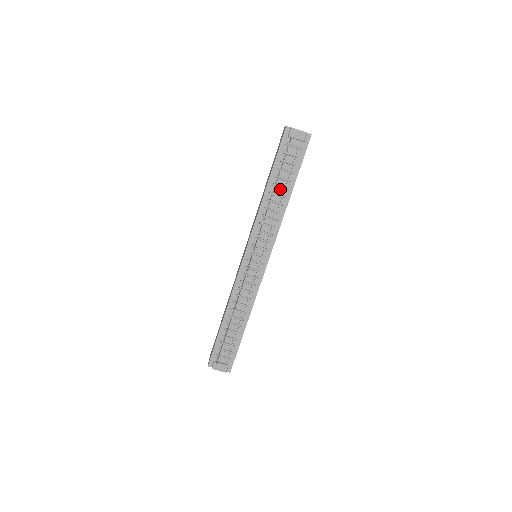
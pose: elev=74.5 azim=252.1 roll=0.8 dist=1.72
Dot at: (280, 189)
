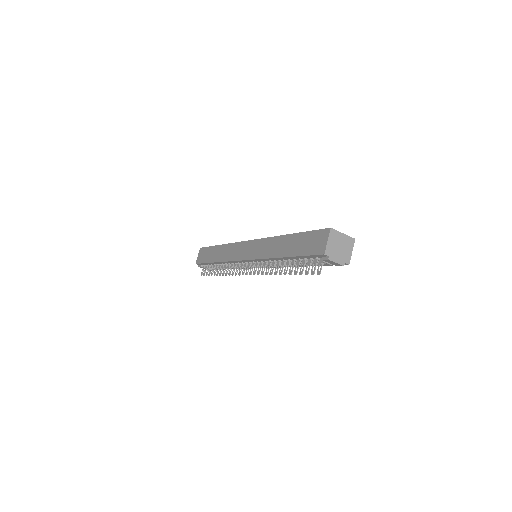
Dot at: (295, 262)
